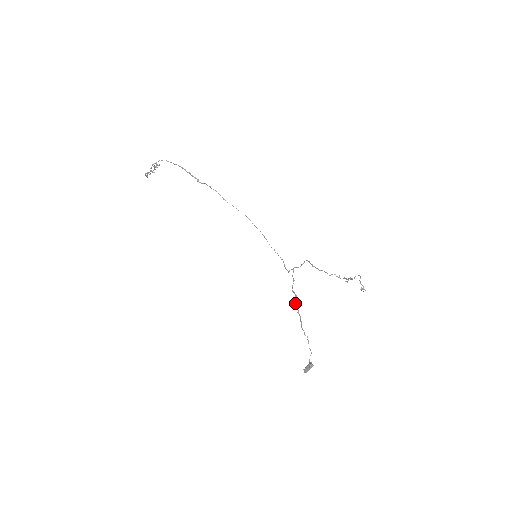
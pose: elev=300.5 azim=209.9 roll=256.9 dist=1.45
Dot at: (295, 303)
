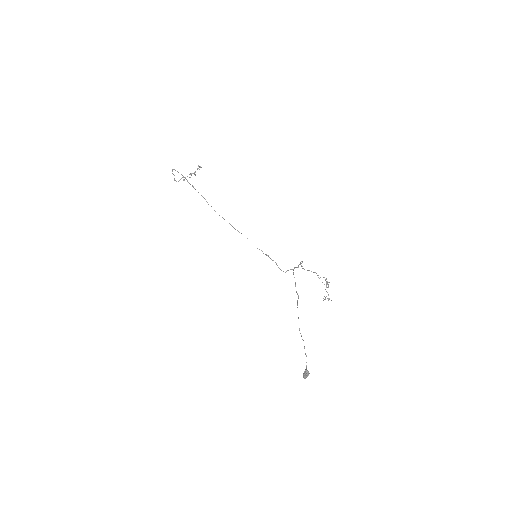
Dot at: (297, 305)
